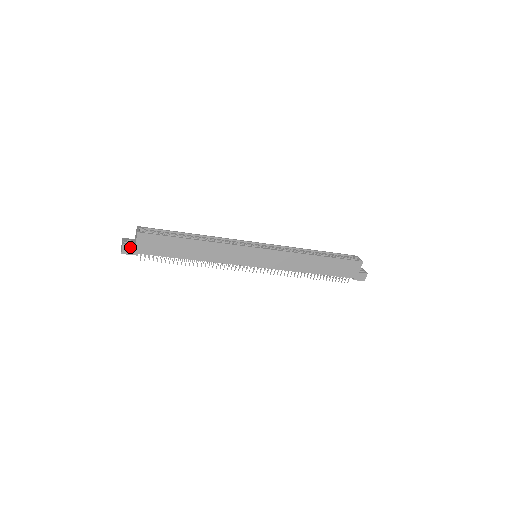
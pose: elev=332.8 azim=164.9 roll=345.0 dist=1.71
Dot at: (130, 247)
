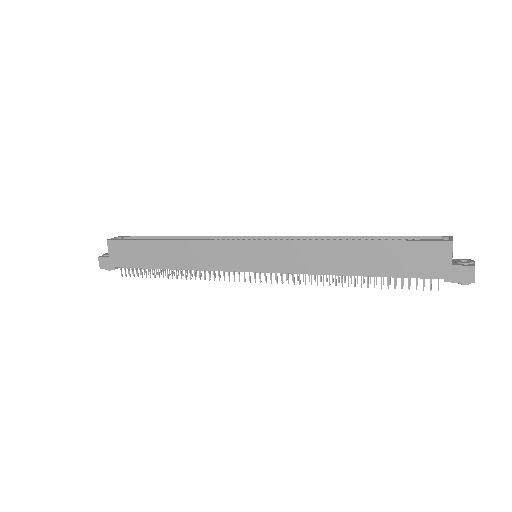
Dot at: (105, 260)
